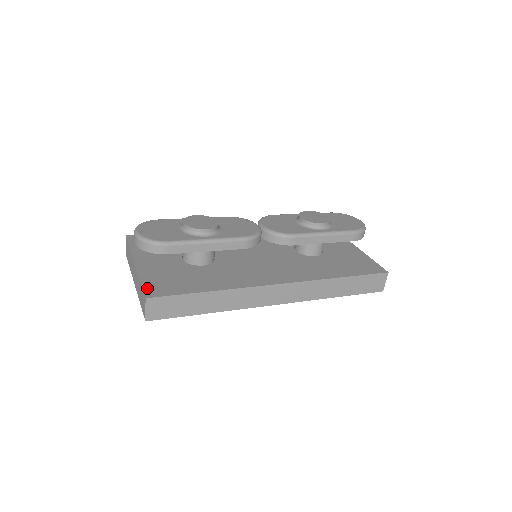
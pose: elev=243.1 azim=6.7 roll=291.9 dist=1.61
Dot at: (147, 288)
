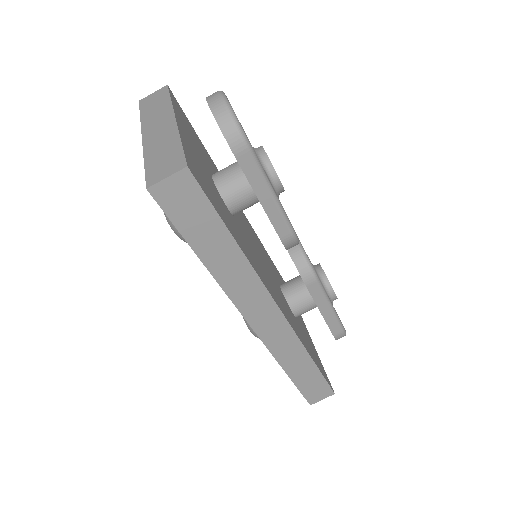
Dot at: (188, 158)
